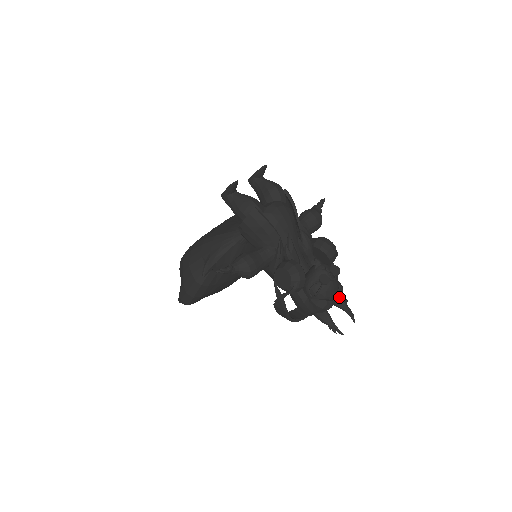
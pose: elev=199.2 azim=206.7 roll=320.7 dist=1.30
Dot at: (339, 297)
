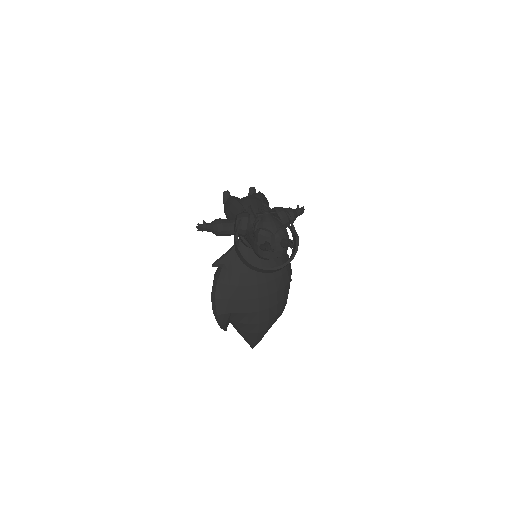
Dot at: (278, 231)
